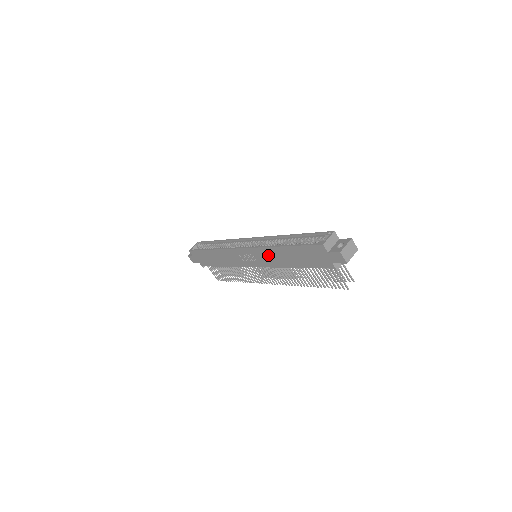
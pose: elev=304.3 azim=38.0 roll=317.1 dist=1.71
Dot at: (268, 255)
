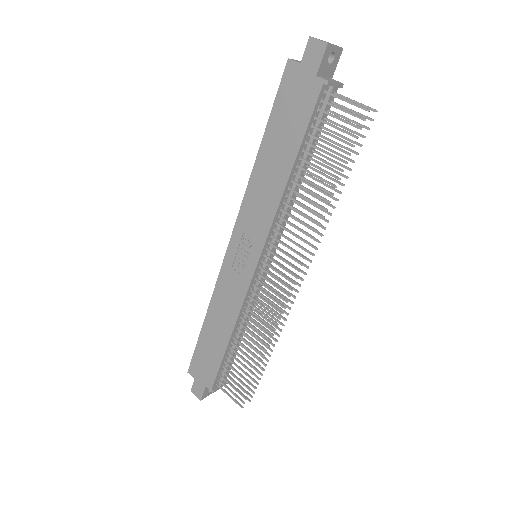
Dot at: (256, 202)
